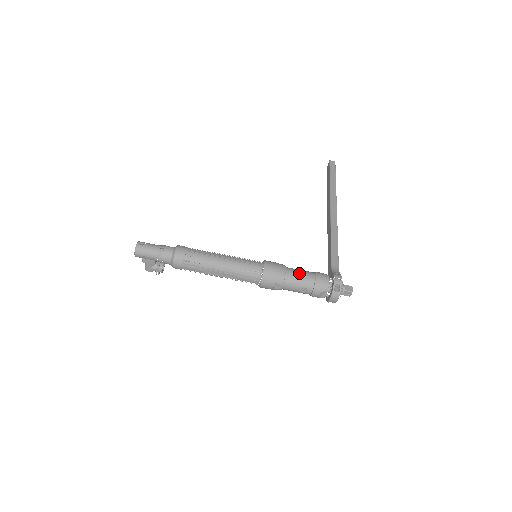
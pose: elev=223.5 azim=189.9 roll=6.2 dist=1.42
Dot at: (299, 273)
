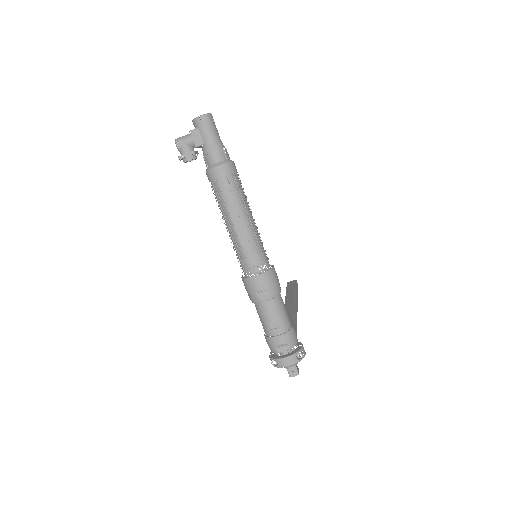
Dot at: occluded
